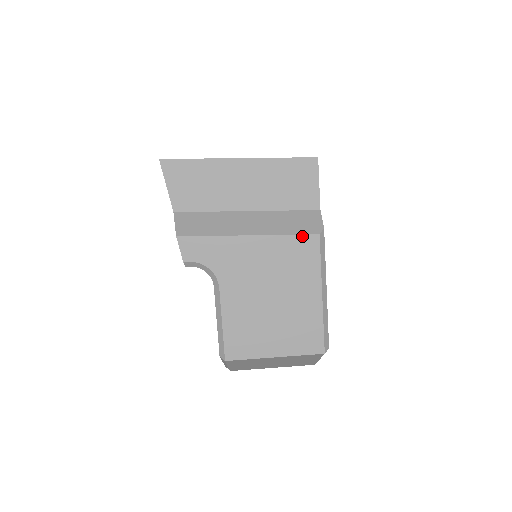
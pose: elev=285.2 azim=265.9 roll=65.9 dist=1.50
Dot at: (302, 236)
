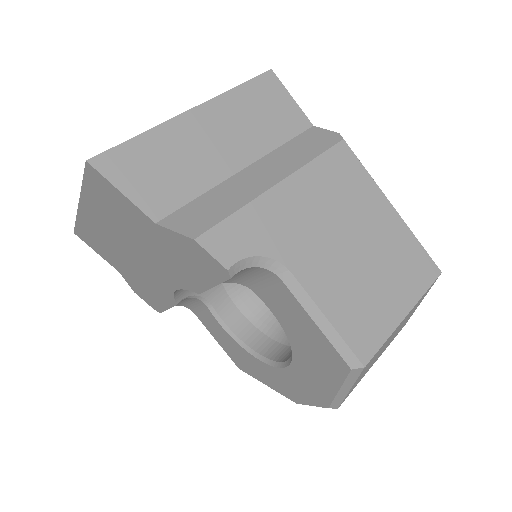
Dot at: (330, 151)
